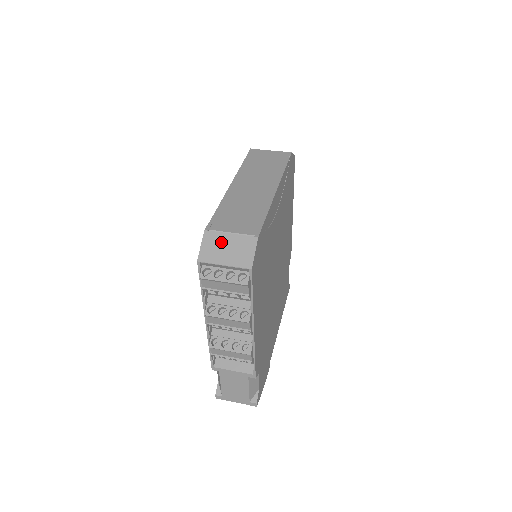
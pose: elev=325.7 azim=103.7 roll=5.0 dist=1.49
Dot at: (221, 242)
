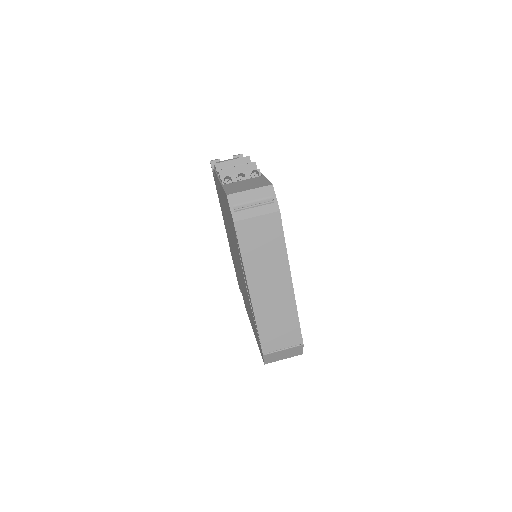
Dot at: (278, 355)
